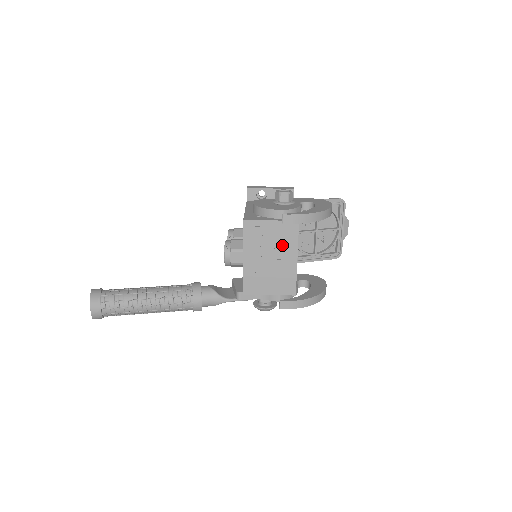
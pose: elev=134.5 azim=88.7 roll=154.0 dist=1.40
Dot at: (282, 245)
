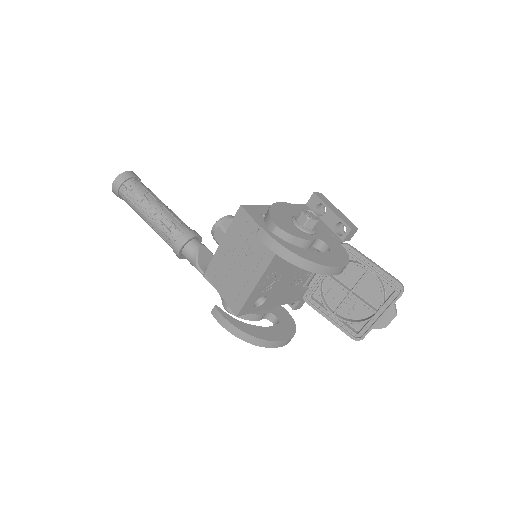
Dot at: (254, 258)
